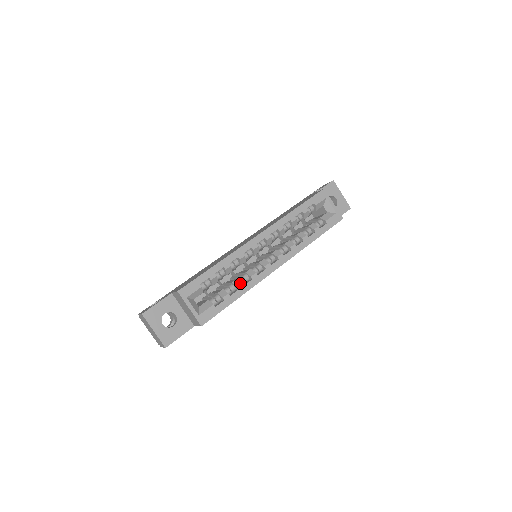
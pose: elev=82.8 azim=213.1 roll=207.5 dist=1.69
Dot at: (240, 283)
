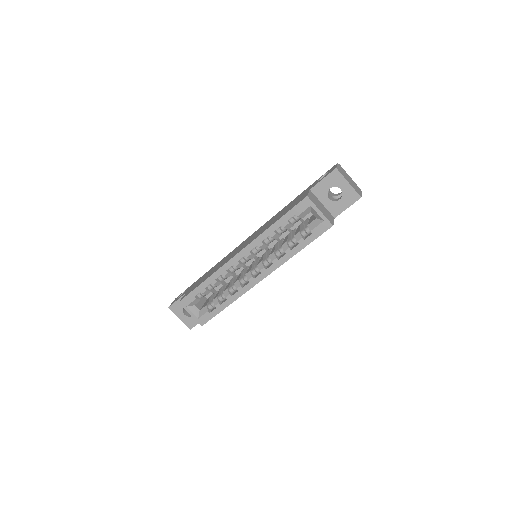
Dot at: (228, 294)
